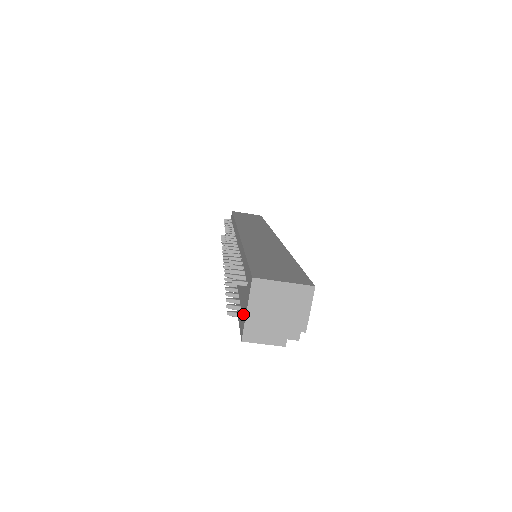
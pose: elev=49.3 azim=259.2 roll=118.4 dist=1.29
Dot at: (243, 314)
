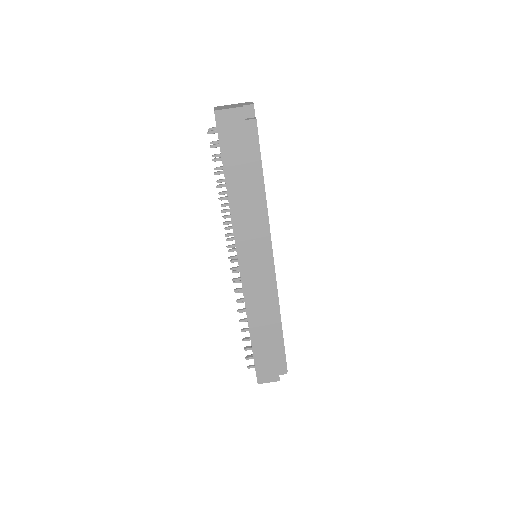
Dot at: occluded
